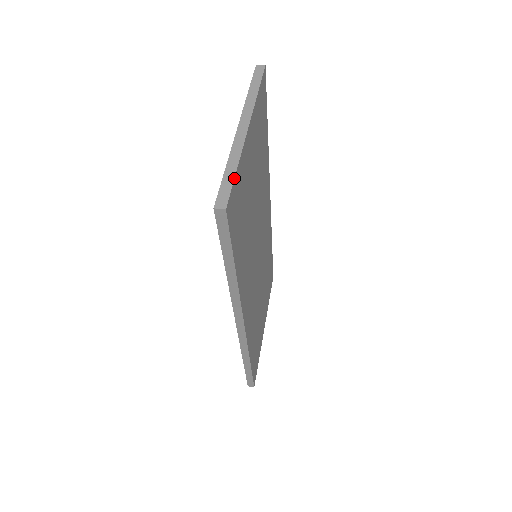
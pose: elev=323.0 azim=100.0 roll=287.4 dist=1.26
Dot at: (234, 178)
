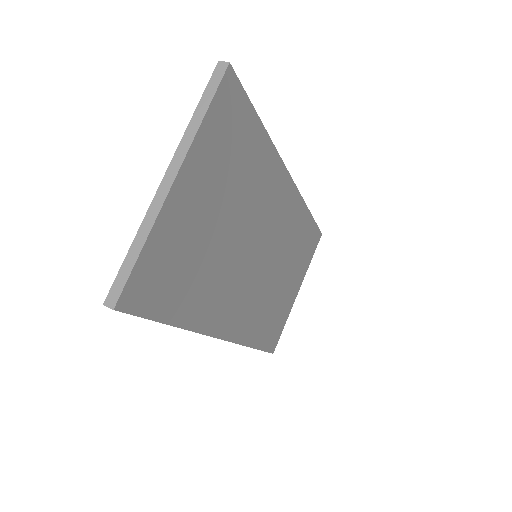
Dot at: (134, 264)
